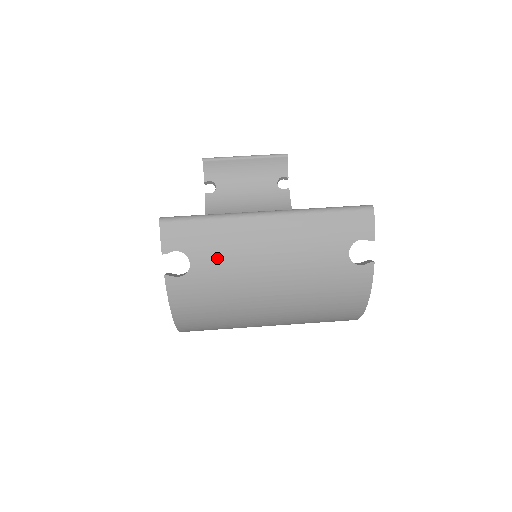
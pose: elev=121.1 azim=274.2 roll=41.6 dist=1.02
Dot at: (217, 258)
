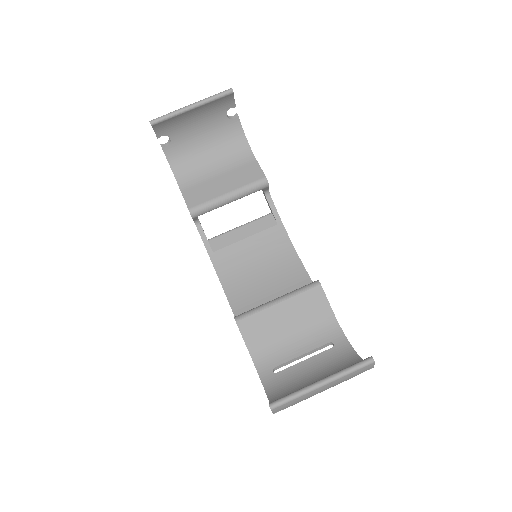
Dot at: occluded
